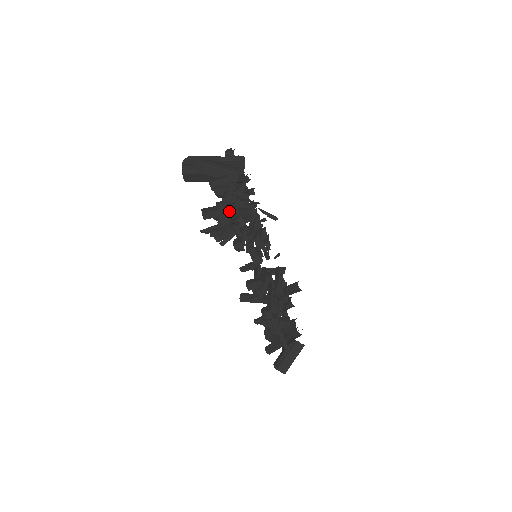
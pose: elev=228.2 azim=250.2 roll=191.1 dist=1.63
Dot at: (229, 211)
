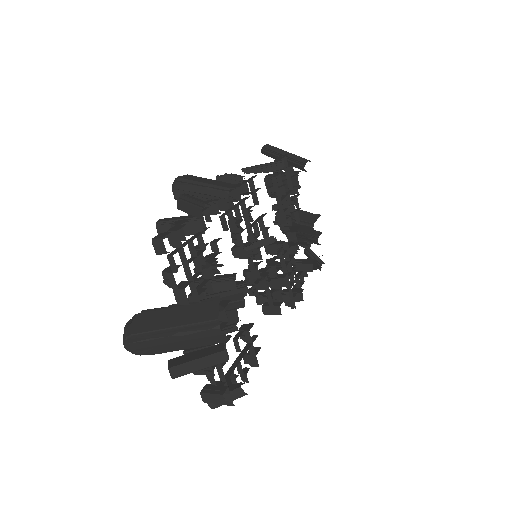
Dot at: (240, 396)
